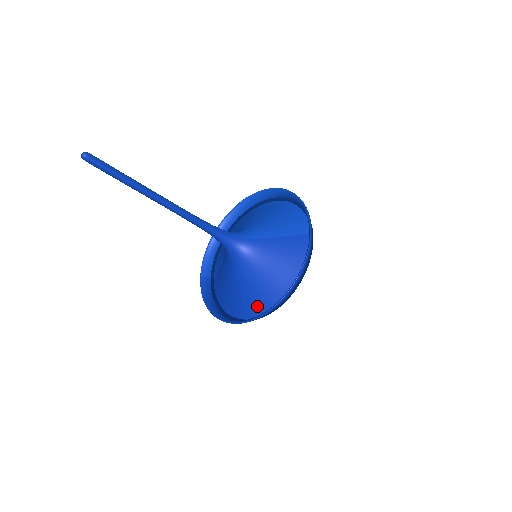
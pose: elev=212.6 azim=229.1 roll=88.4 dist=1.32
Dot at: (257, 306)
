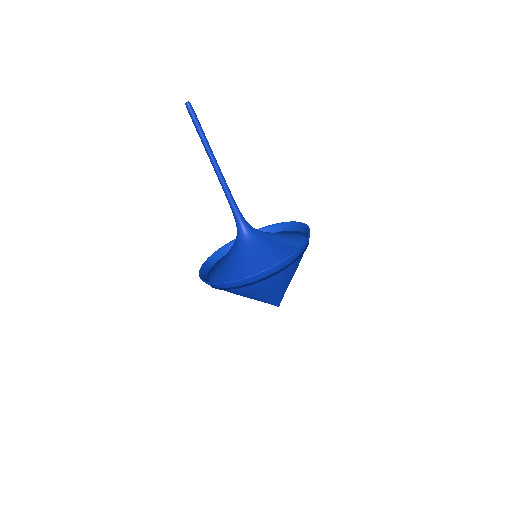
Dot at: occluded
